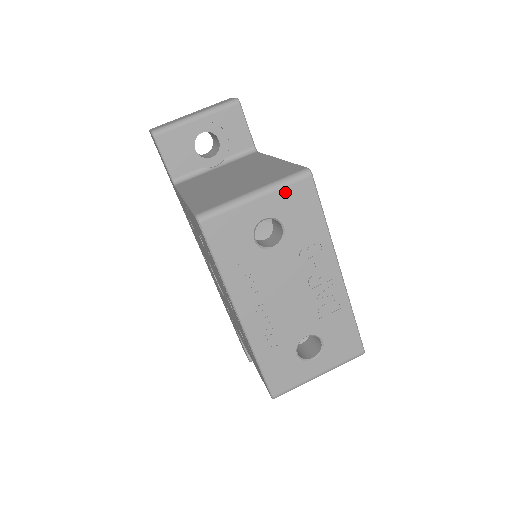
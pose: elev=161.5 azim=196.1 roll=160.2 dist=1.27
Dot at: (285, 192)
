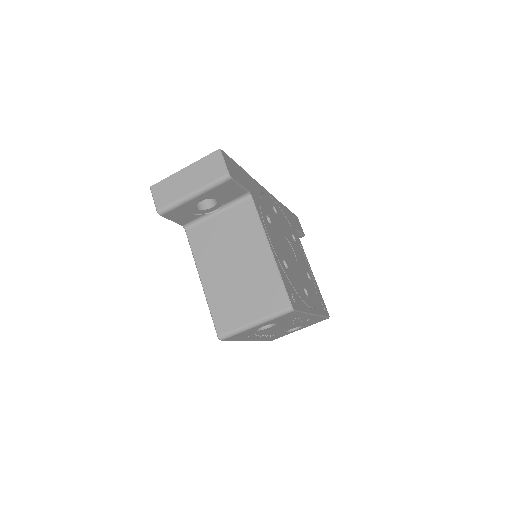
Dot at: (276, 319)
